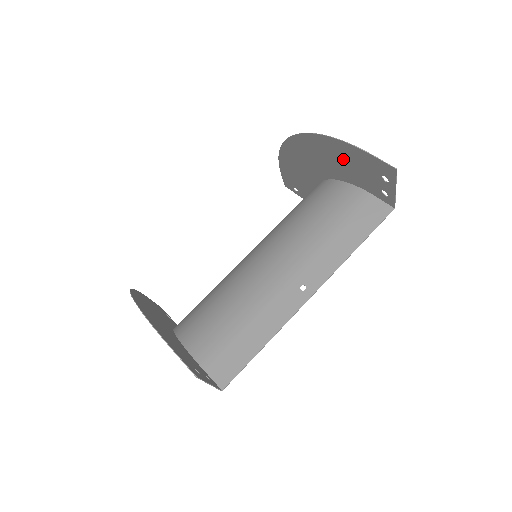
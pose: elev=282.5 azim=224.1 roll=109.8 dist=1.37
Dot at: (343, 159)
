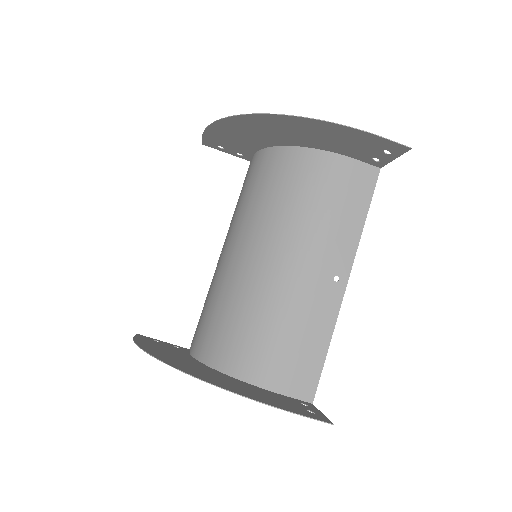
Dot at: (332, 136)
